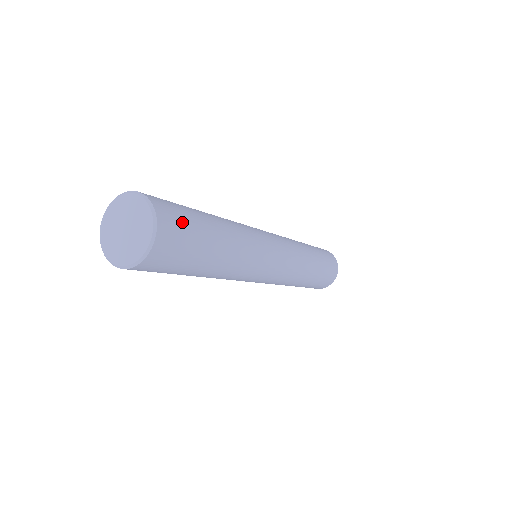
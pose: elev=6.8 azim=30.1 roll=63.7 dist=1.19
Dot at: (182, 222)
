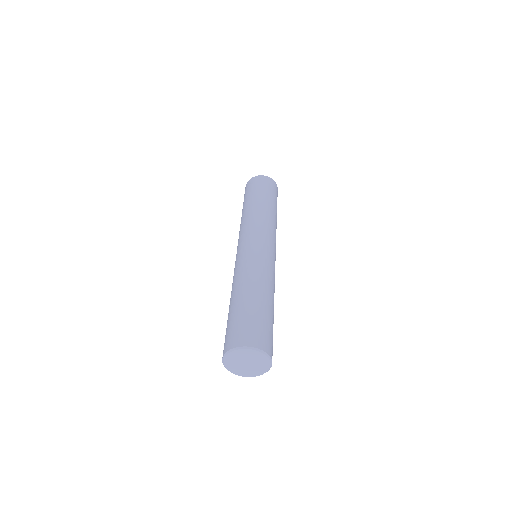
Dot at: (260, 329)
